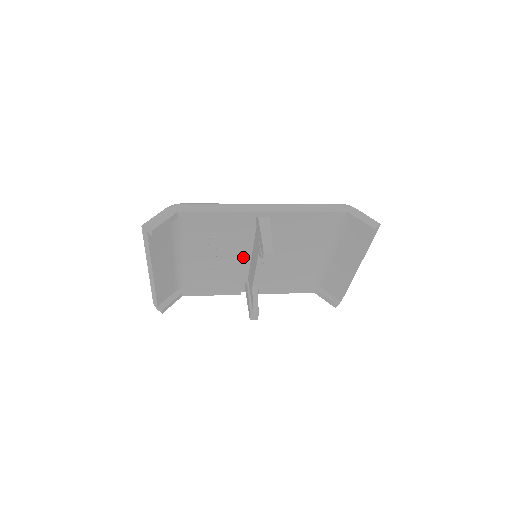
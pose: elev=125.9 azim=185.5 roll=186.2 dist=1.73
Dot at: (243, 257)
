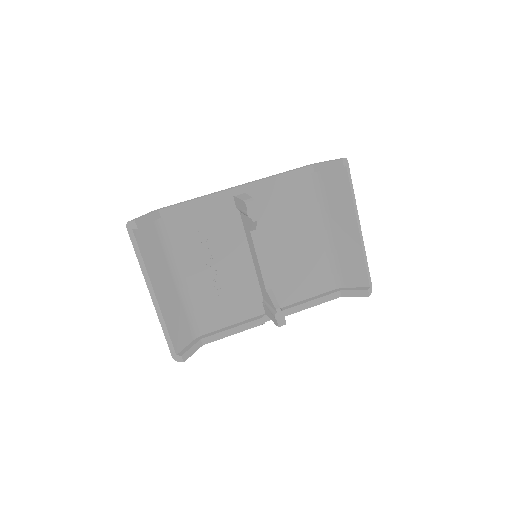
Dot at: (245, 266)
